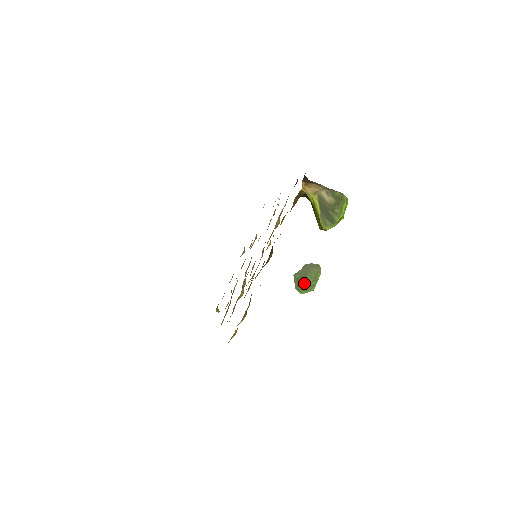
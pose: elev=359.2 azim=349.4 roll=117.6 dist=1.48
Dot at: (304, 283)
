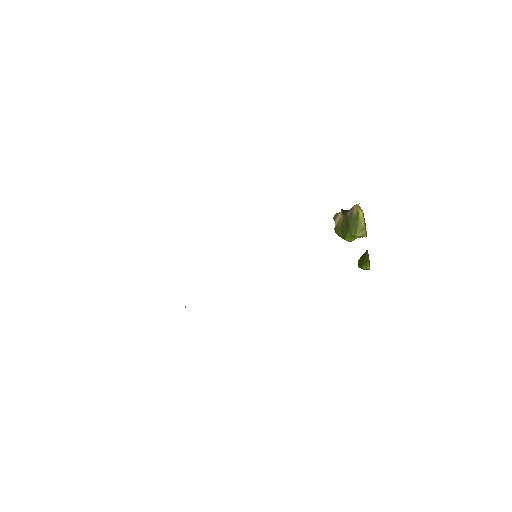
Dot at: occluded
